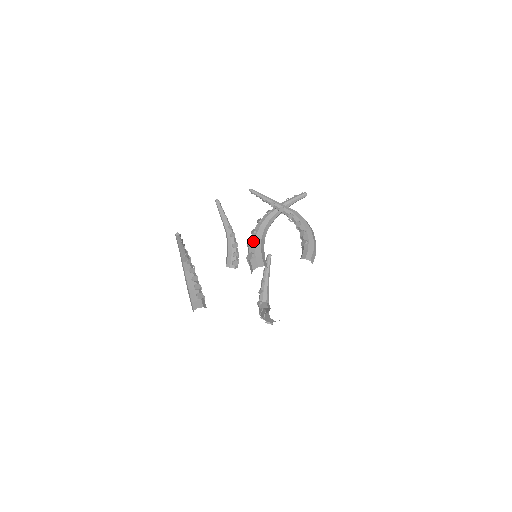
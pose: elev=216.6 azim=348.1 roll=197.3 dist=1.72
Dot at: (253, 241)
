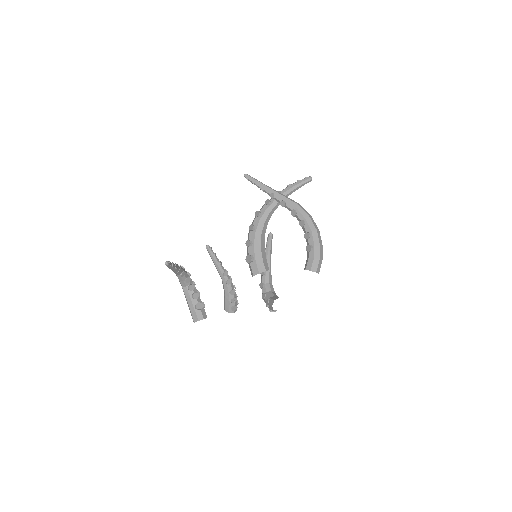
Dot at: (252, 241)
